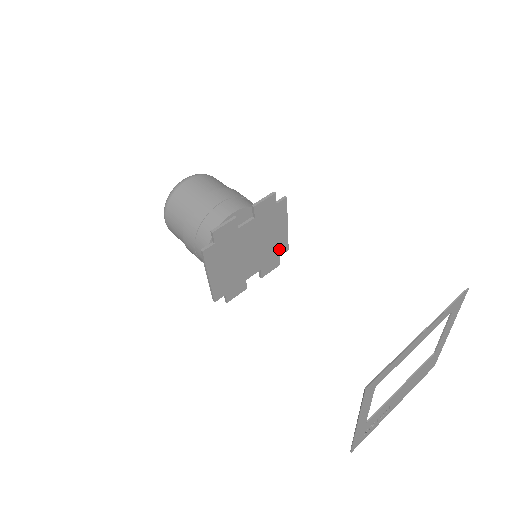
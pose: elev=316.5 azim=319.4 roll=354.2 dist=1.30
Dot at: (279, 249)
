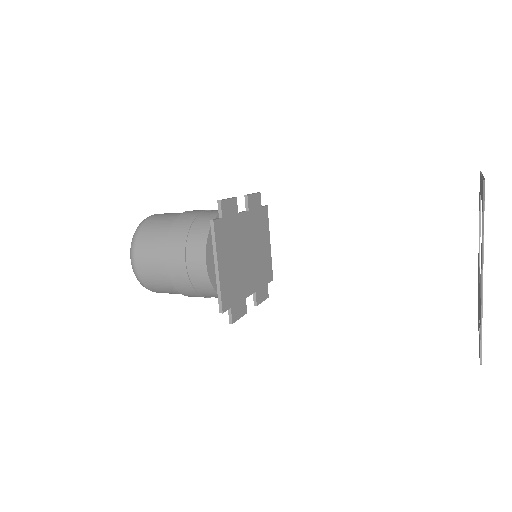
Dot at: (266, 273)
